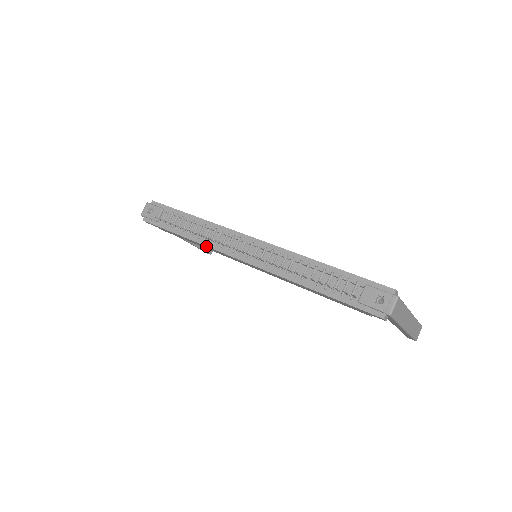
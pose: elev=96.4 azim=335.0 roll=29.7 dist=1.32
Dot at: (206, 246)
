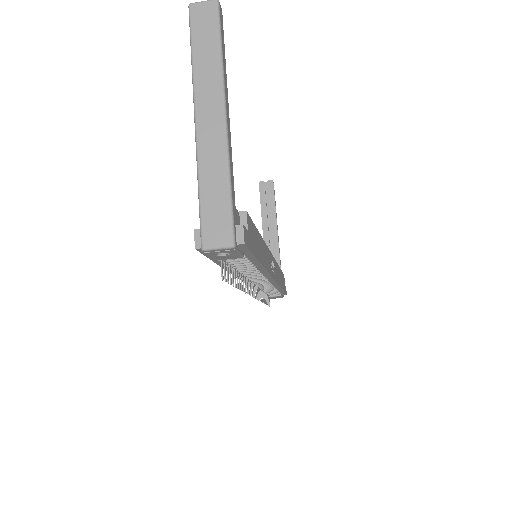
Dot at: occluded
